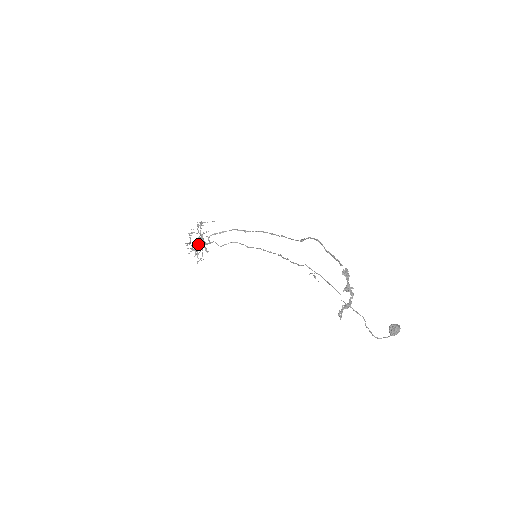
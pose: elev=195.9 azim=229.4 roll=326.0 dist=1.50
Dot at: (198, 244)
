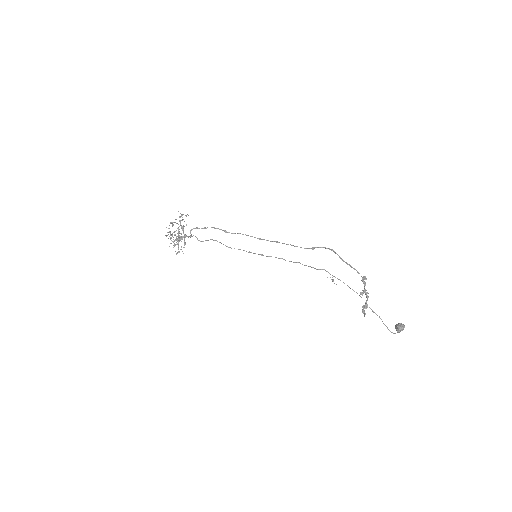
Dot at: occluded
